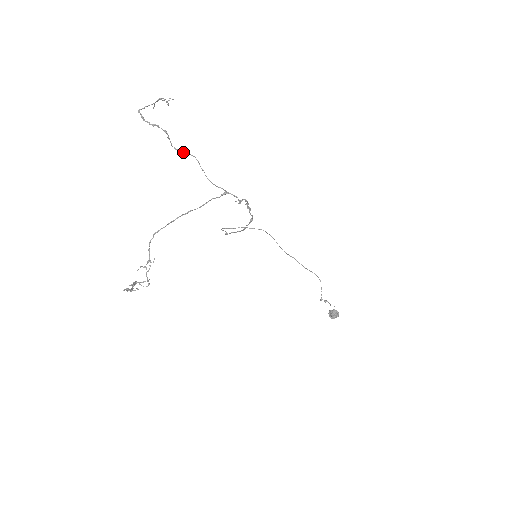
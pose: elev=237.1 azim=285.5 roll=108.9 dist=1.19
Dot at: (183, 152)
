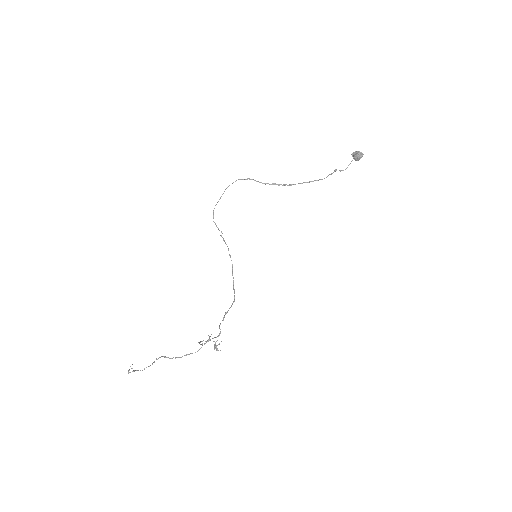
Dot at: occluded
